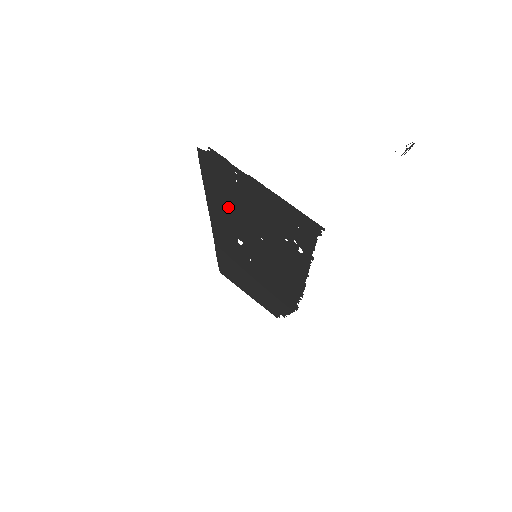
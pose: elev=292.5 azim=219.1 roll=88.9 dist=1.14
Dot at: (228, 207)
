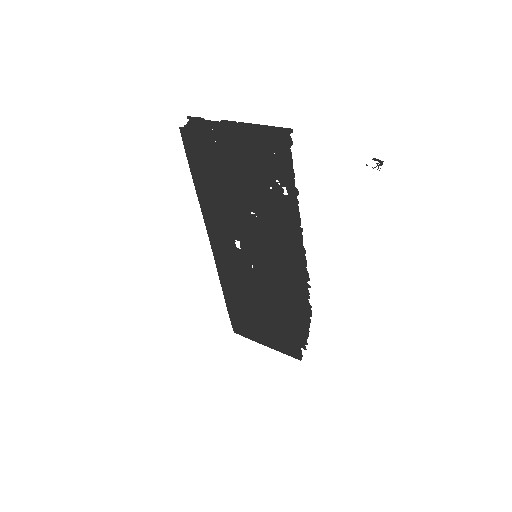
Dot at: (217, 193)
